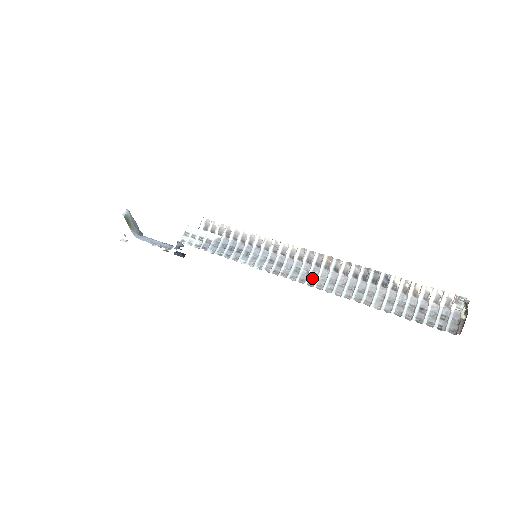
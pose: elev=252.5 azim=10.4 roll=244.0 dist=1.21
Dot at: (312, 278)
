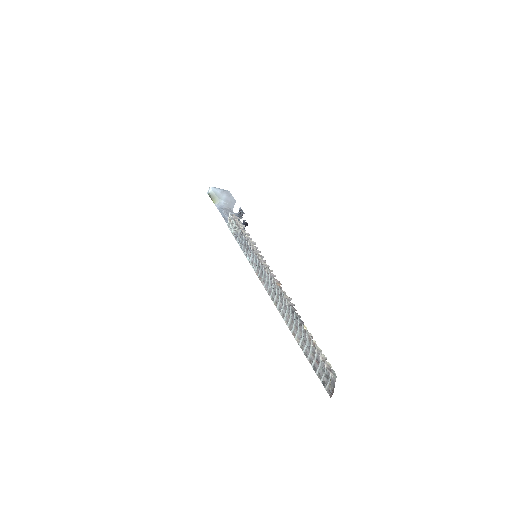
Dot at: (273, 294)
